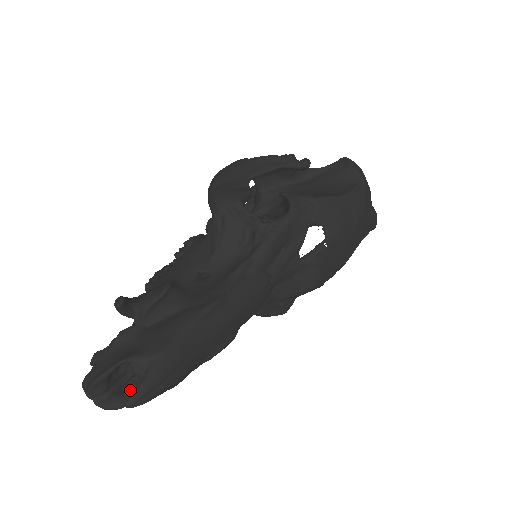
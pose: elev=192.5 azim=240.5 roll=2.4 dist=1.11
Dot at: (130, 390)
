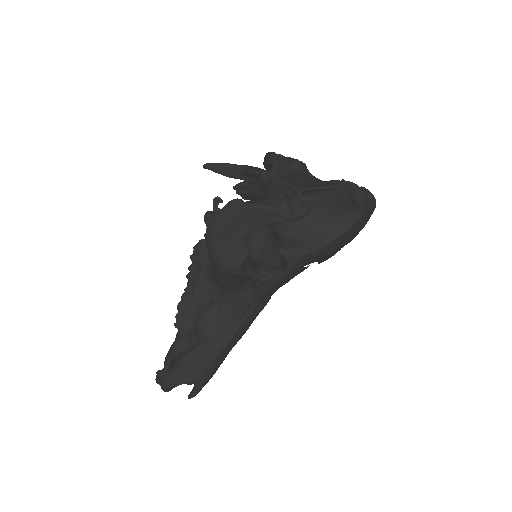
Dot at: occluded
